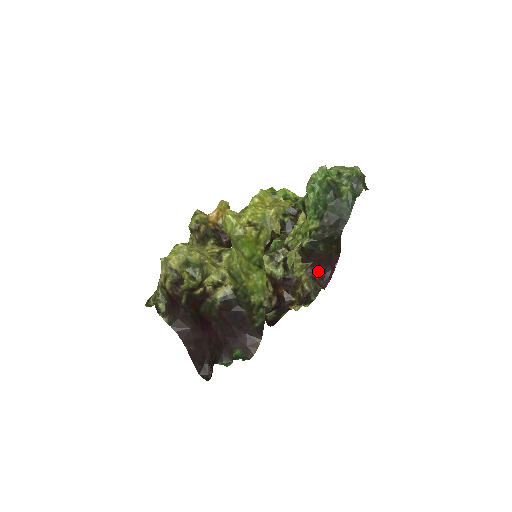
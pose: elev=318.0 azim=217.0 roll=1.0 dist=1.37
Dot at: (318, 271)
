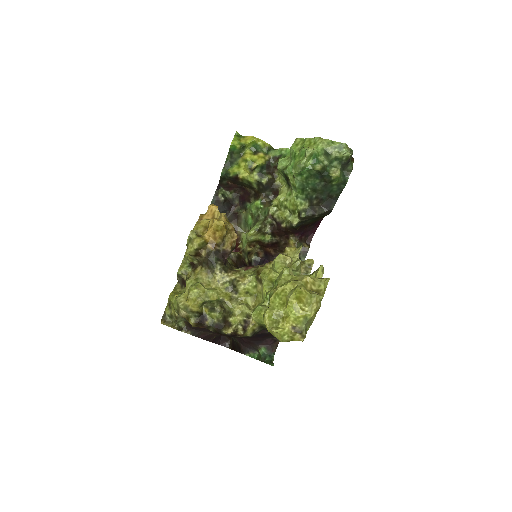
Dot at: (304, 233)
